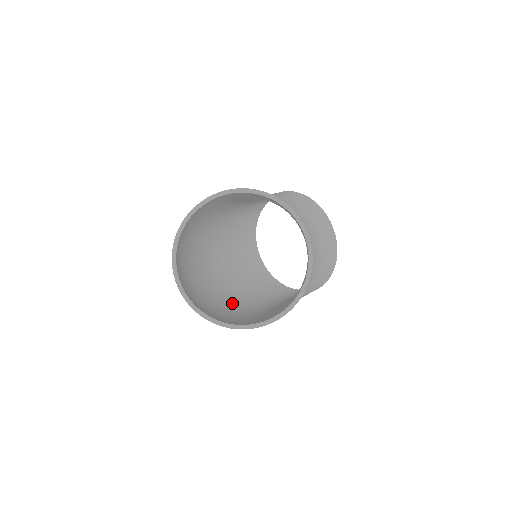
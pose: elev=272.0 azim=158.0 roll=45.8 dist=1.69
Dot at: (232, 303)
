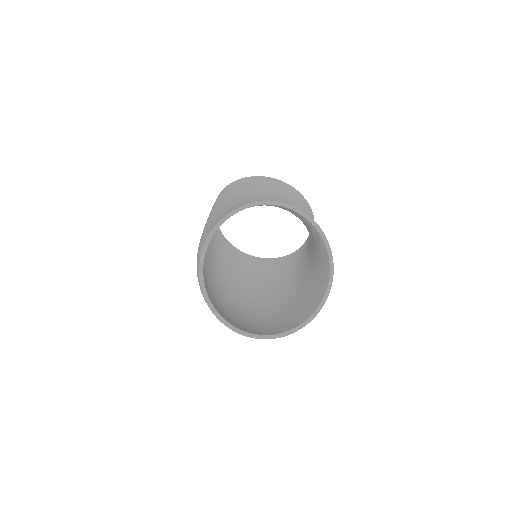
Dot at: (264, 306)
